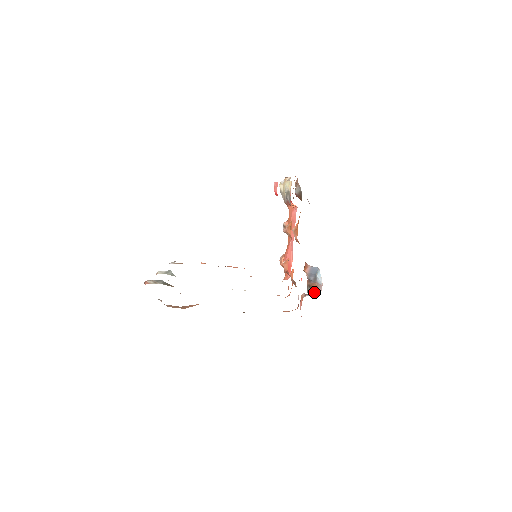
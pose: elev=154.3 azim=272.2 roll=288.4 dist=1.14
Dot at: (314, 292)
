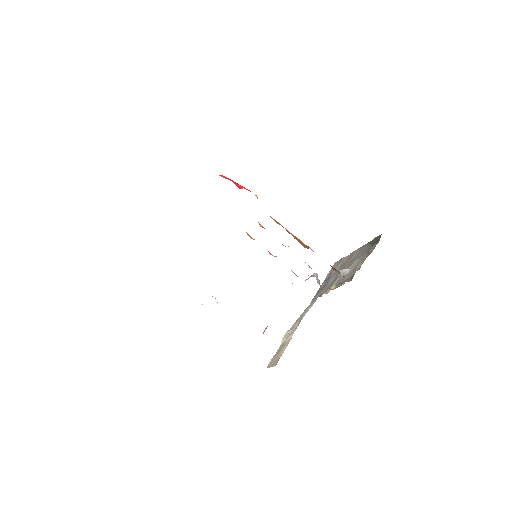
Dot at: occluded
